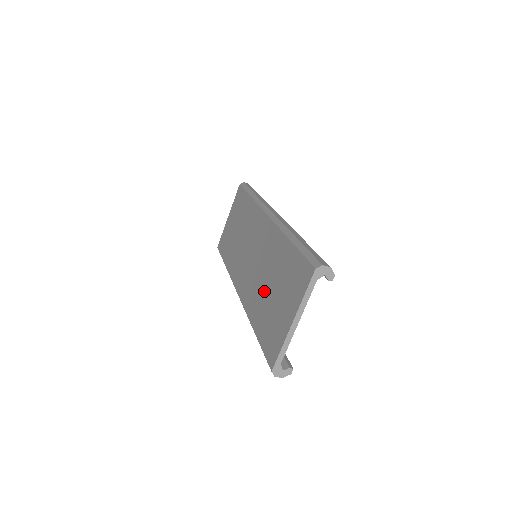
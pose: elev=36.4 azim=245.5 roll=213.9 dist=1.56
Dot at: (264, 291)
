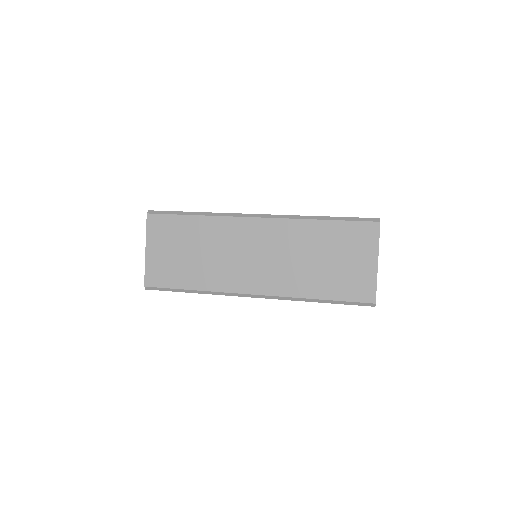
Dot at: (312, 268)
